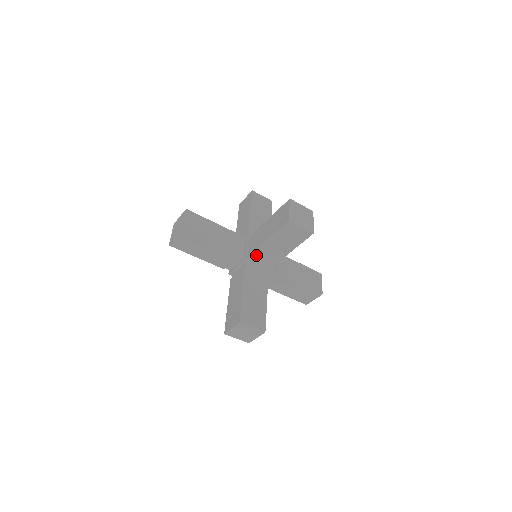
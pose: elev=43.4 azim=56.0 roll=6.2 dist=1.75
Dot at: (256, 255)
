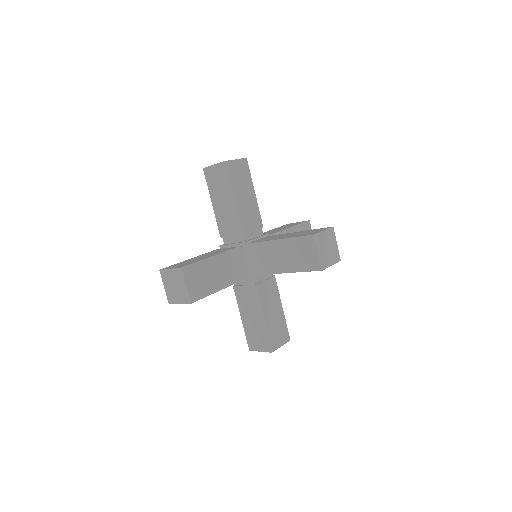
Dot at: (257, 247)
